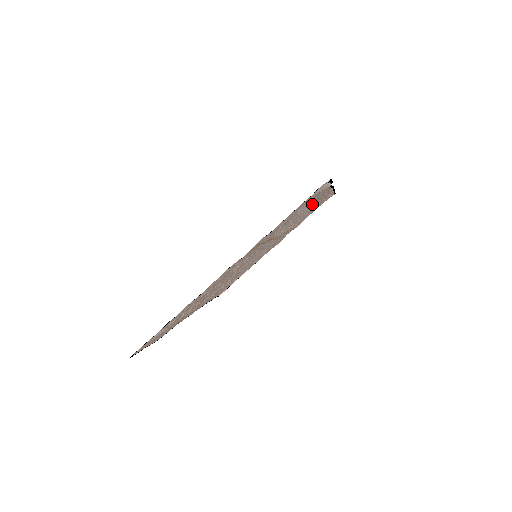
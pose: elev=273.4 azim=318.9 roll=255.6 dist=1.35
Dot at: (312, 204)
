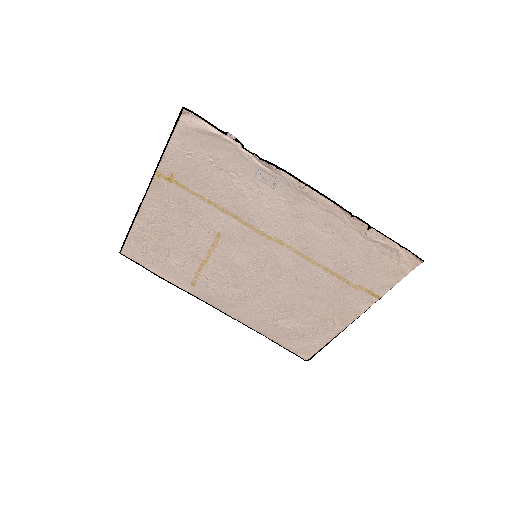
Dot at: (279, 195)
